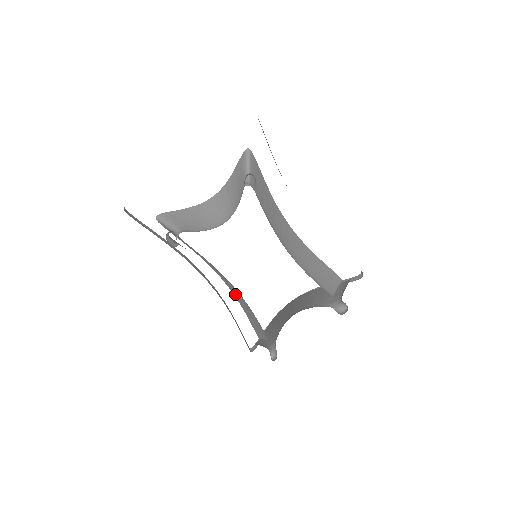
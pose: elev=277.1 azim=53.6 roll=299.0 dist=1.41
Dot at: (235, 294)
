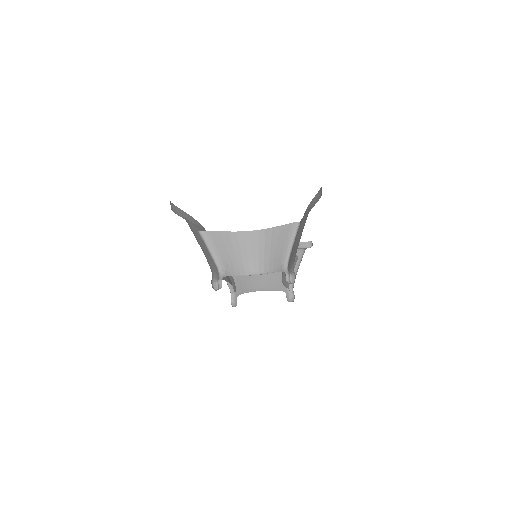
Dot at: occluded
